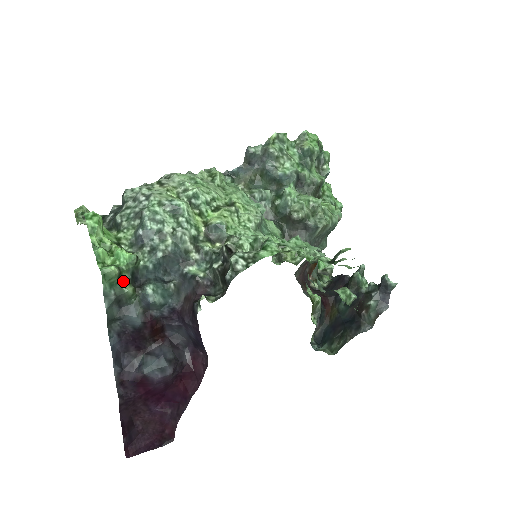
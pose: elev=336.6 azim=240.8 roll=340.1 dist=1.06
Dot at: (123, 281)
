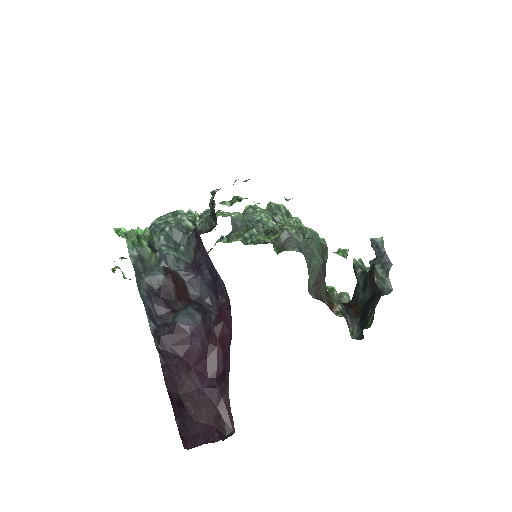
Dot at: (142, 245)
